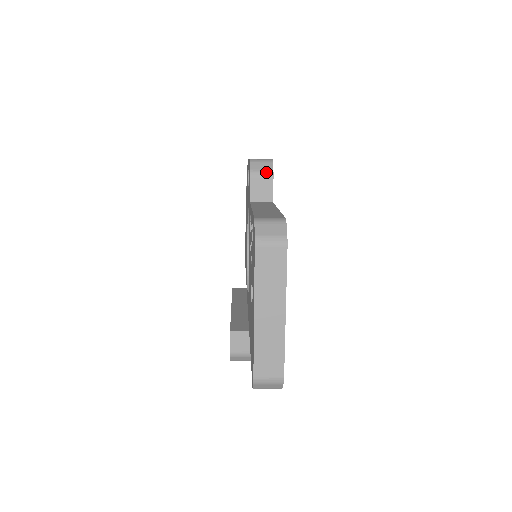
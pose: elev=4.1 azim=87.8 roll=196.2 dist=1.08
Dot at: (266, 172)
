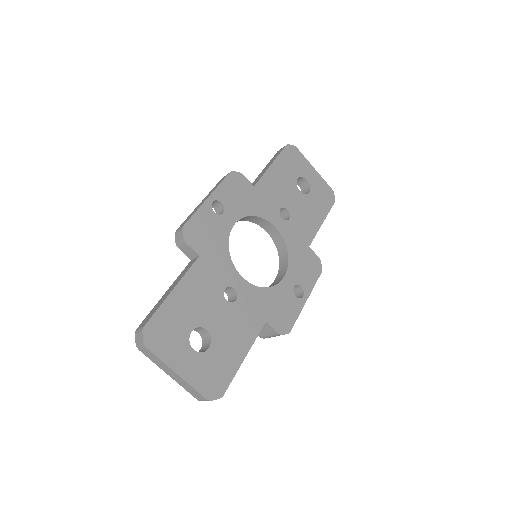
Dot at: (181, 241)
